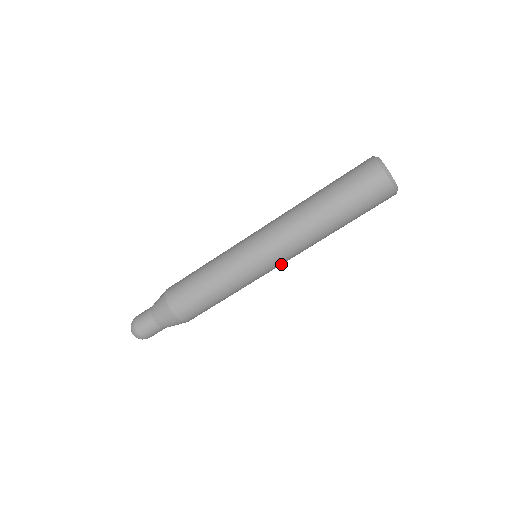
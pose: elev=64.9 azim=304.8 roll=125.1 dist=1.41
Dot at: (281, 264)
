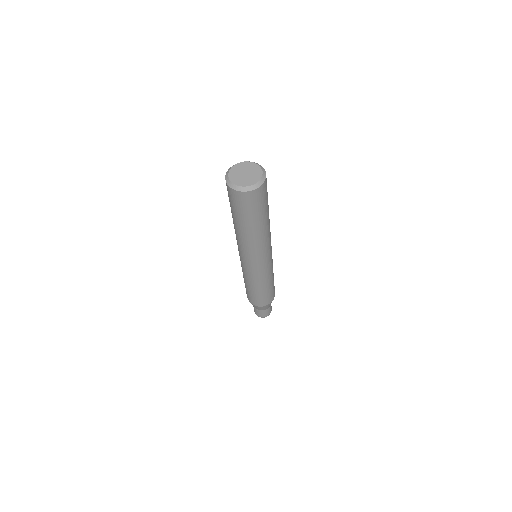
Dot at: (264, 259)
